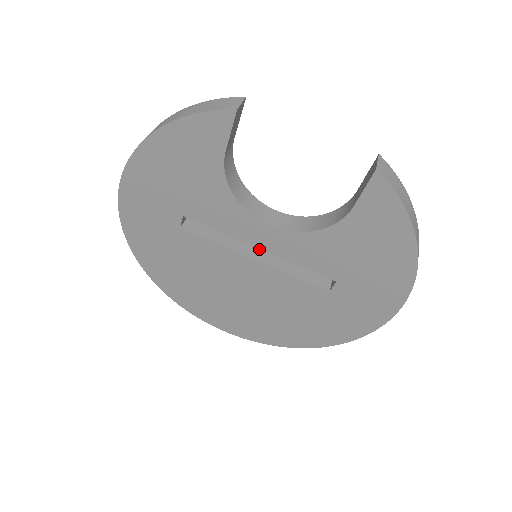
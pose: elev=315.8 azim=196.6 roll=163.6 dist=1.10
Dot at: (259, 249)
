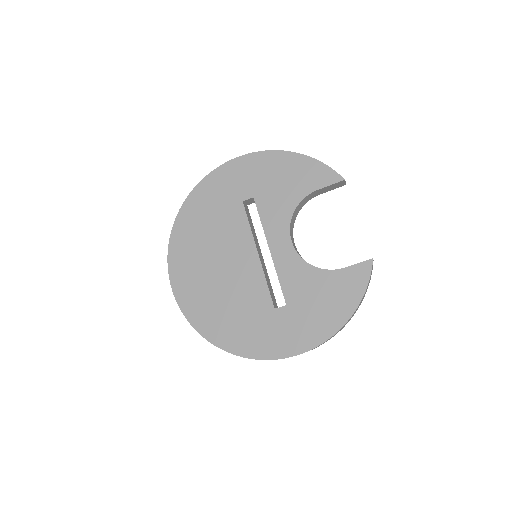
Dot at: (261, 255)
